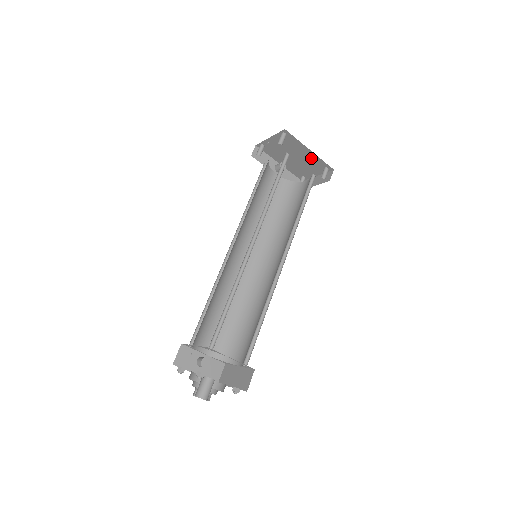
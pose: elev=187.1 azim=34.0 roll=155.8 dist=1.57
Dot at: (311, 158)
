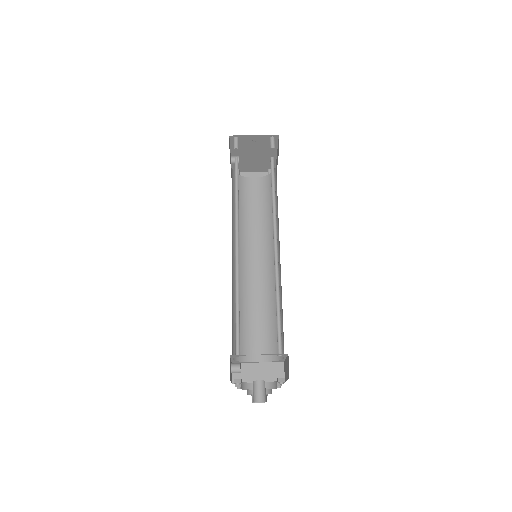
Dot at: (268, 160)
